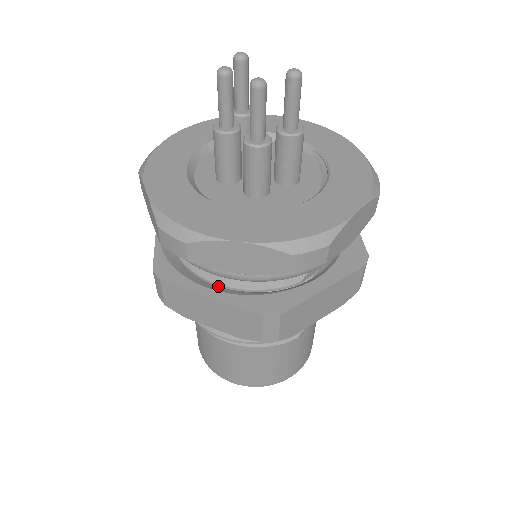
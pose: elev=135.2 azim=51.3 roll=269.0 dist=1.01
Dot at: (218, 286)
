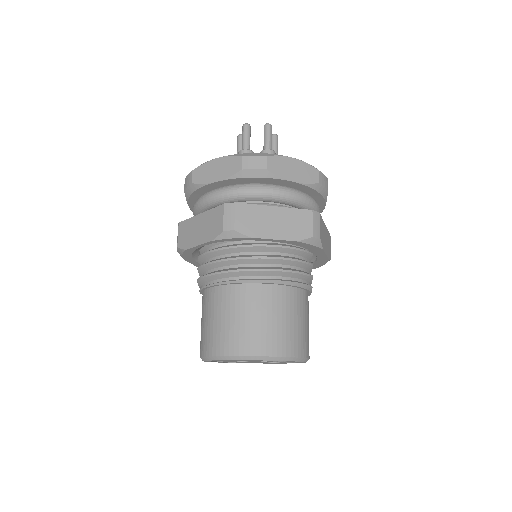
Dot at: occluded
